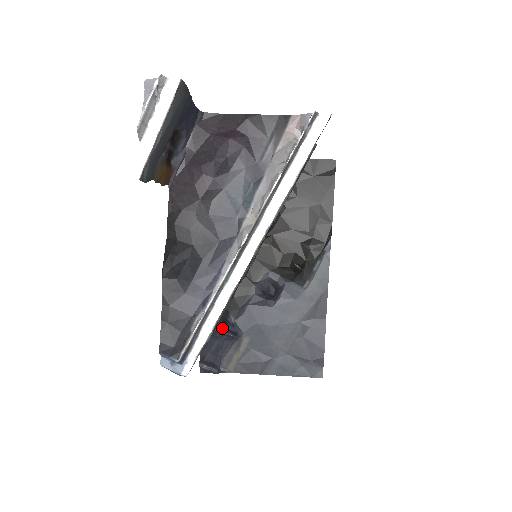
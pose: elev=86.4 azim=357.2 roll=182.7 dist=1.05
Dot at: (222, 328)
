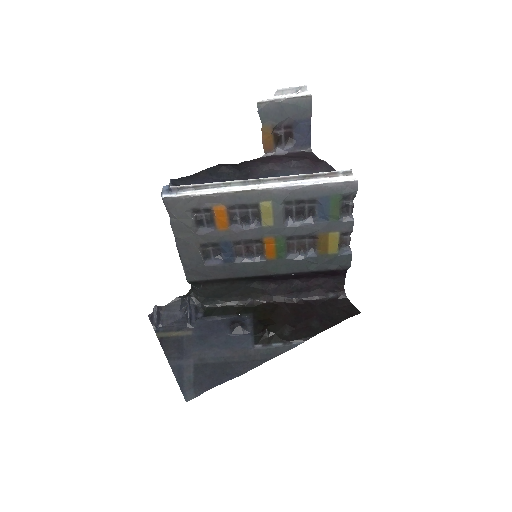
Dot at: (191, 308)
